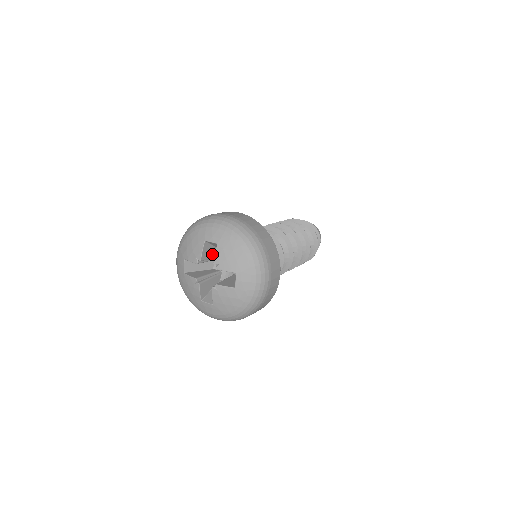
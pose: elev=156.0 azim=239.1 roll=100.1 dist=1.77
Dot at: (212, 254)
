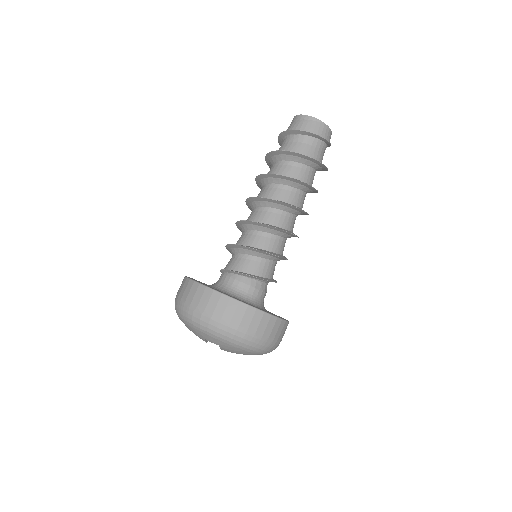
Dot at: occluded
